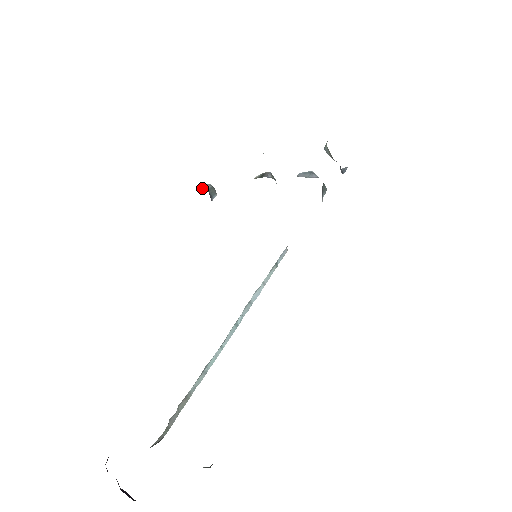
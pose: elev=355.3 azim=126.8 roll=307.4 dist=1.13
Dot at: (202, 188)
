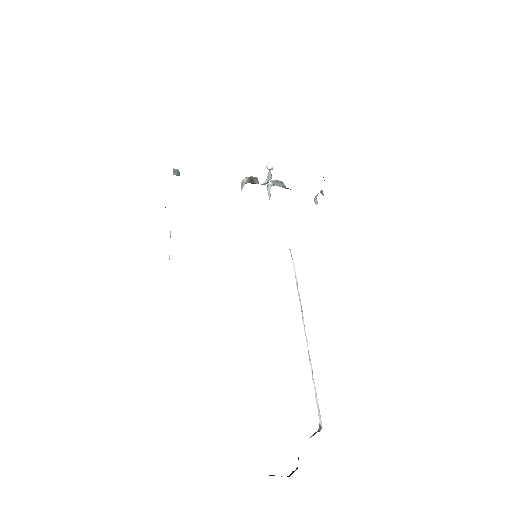
Dot at: (176, 175)
